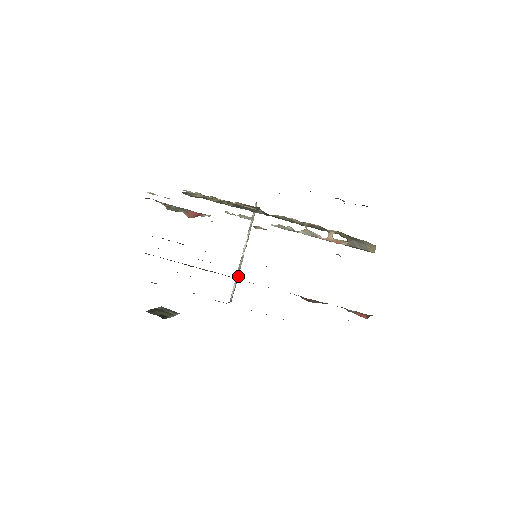
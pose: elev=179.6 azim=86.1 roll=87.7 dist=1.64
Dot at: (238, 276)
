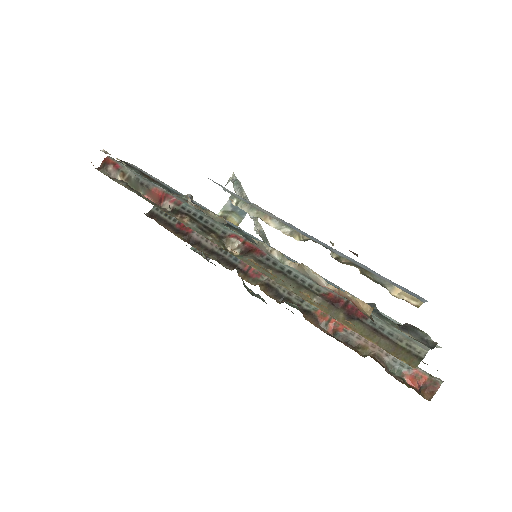
Dot at: (266, 237)
